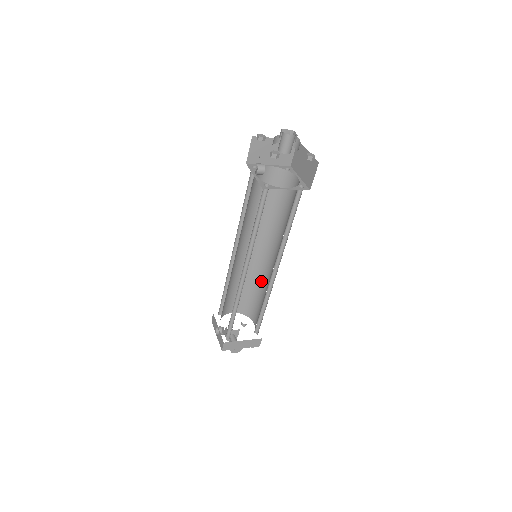
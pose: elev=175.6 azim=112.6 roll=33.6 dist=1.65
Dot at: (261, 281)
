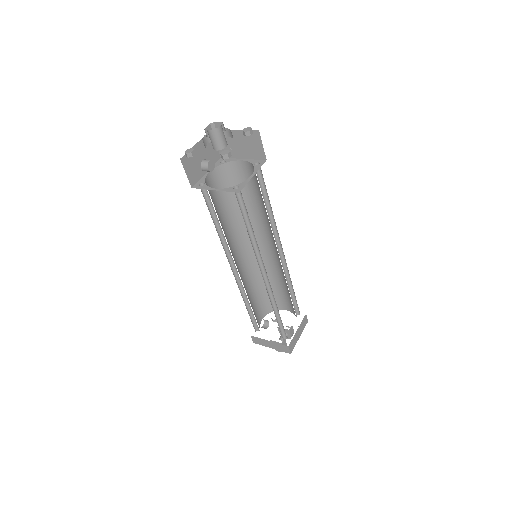
Dot at: occluded
